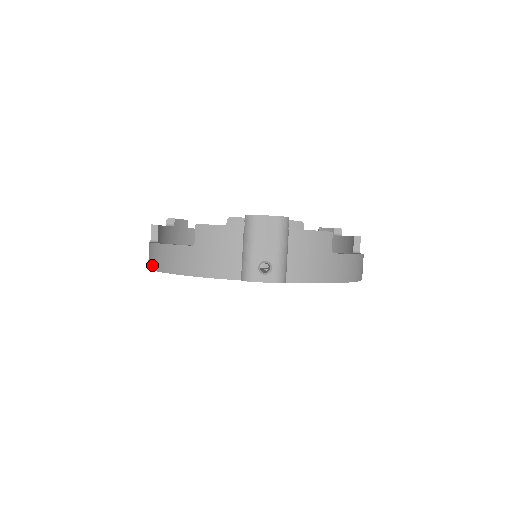
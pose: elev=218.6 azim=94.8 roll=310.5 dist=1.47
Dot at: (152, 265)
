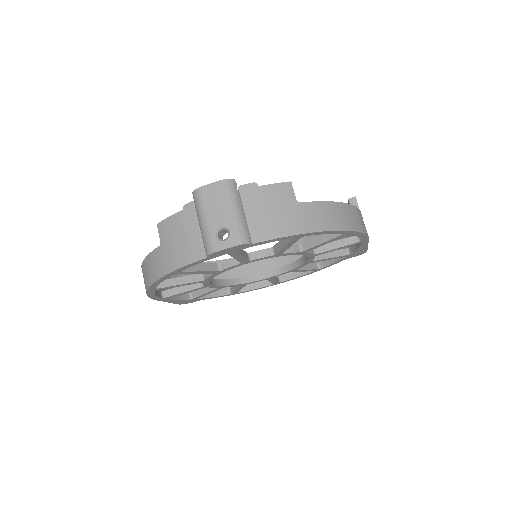
Dot at: occluded
